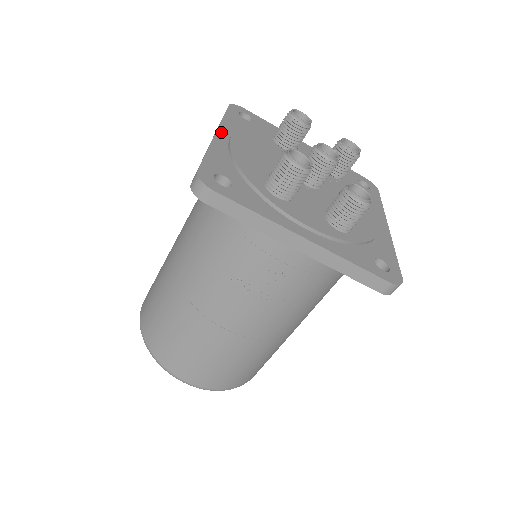
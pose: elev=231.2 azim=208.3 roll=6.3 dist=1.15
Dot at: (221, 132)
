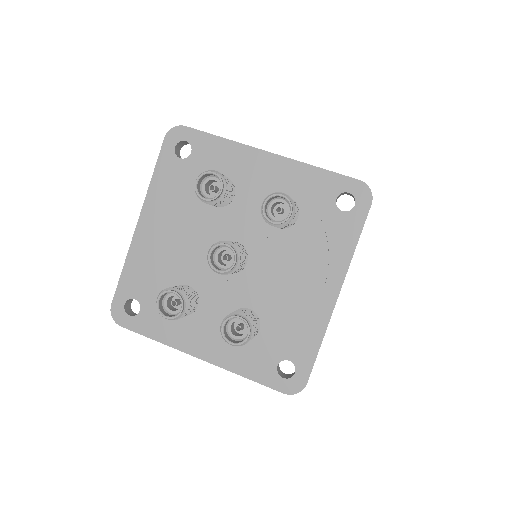
Dot at: (143, 217)
